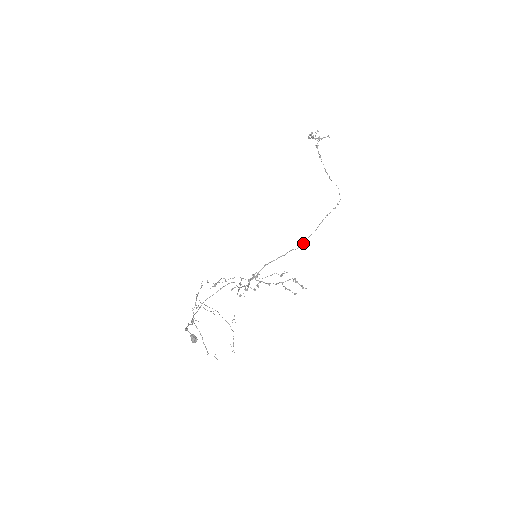
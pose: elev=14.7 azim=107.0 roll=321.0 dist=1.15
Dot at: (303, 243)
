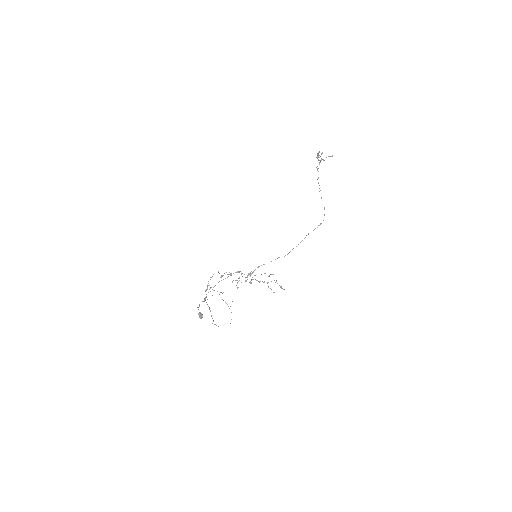
Dot at: (288, 253)
